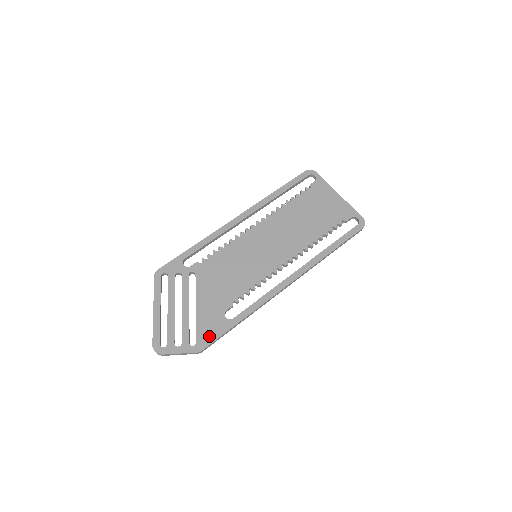
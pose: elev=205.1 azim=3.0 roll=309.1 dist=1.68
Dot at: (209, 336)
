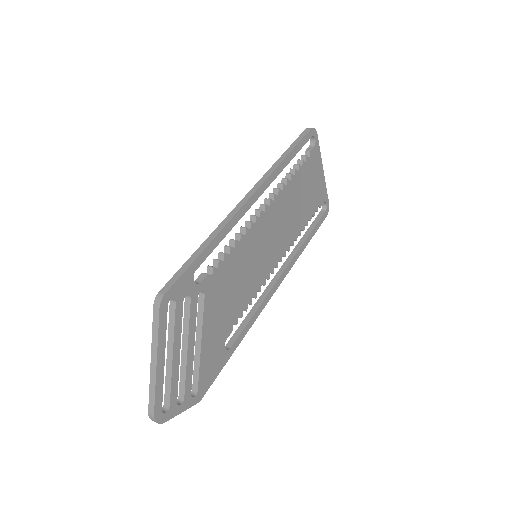
Dot at: (209, 378)
